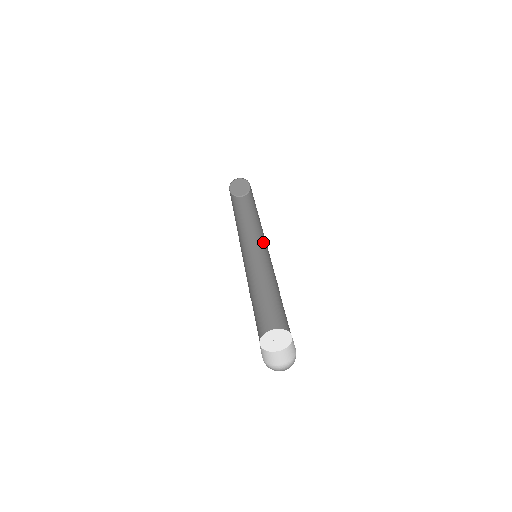
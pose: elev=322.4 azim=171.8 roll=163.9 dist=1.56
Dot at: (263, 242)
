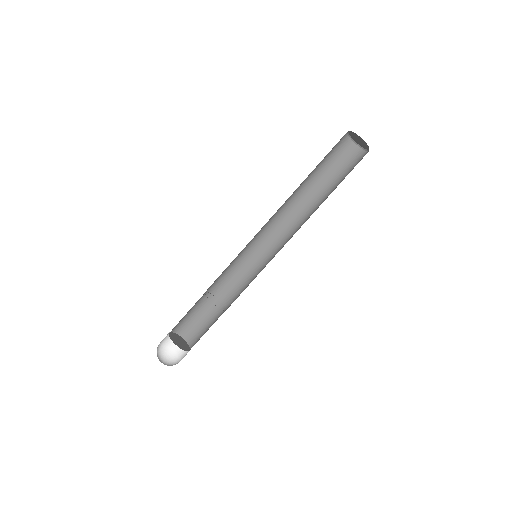
Dot at: (287, 241)
